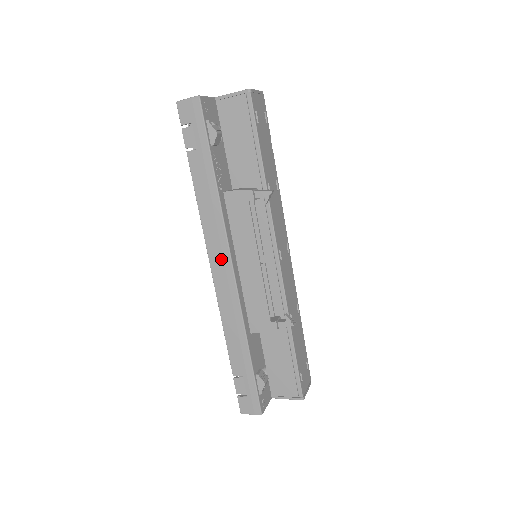
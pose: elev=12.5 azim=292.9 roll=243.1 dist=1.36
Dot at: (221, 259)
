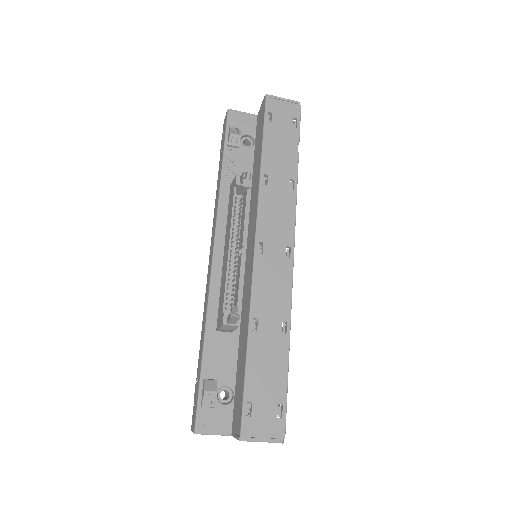
Dot at: (212, 246)
